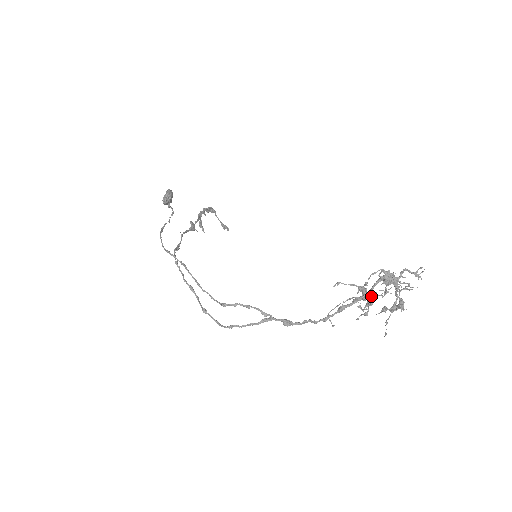
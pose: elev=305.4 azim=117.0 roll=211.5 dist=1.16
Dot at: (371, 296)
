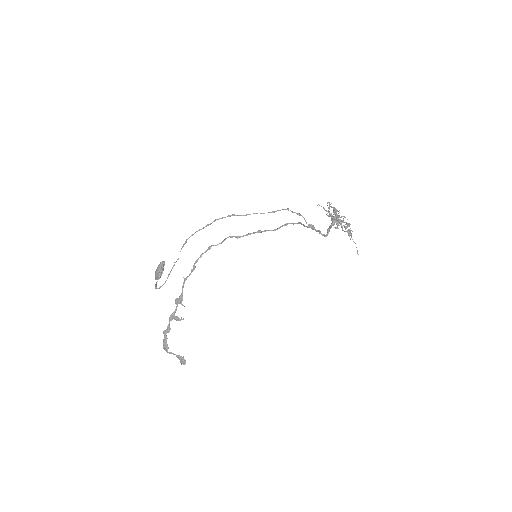
Dot at: (335, 214)
